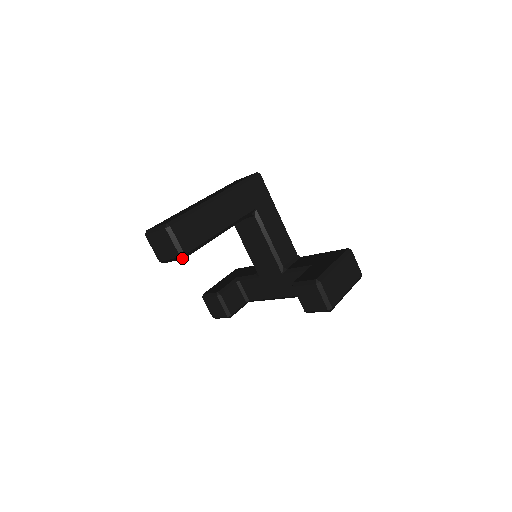
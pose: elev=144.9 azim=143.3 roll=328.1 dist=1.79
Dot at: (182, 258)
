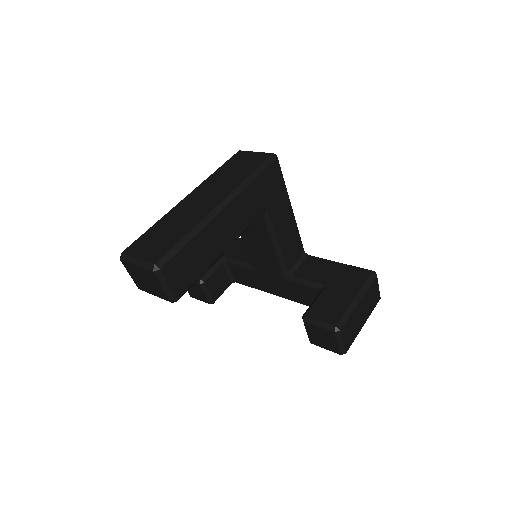
Dot at: (173, 301)
